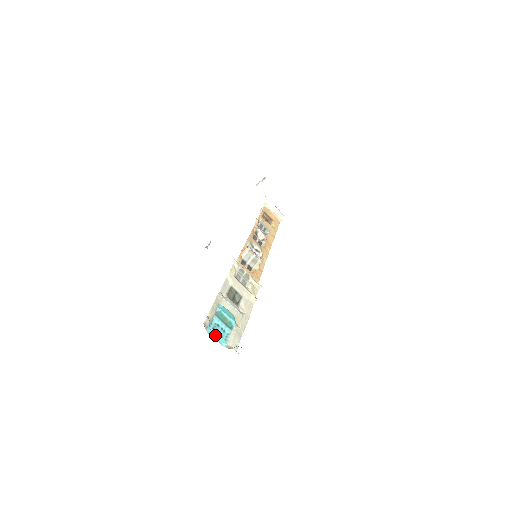
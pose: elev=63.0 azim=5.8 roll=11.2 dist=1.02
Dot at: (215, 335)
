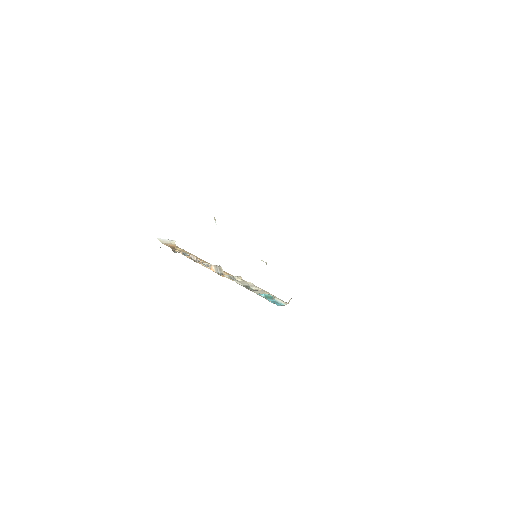
Dot at: (278, 305)
